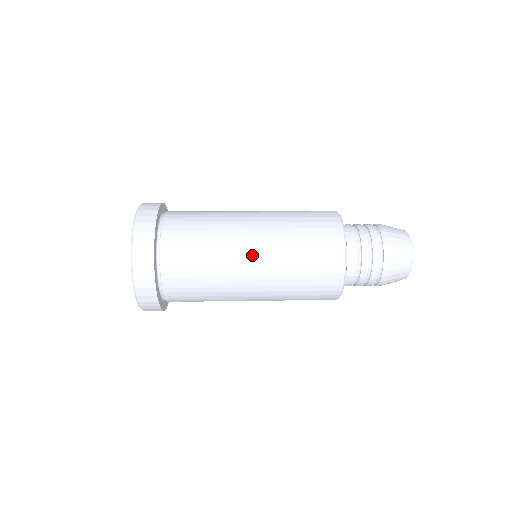
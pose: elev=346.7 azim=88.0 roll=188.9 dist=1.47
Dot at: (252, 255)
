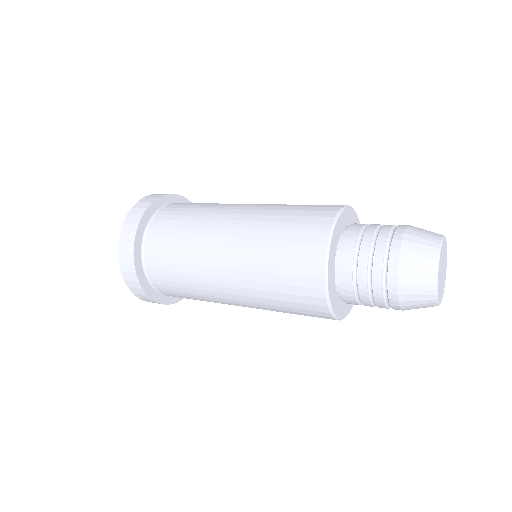
Dot at: (239, 210)
